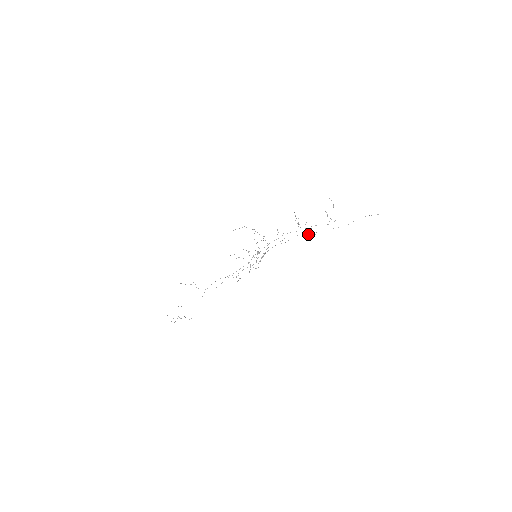
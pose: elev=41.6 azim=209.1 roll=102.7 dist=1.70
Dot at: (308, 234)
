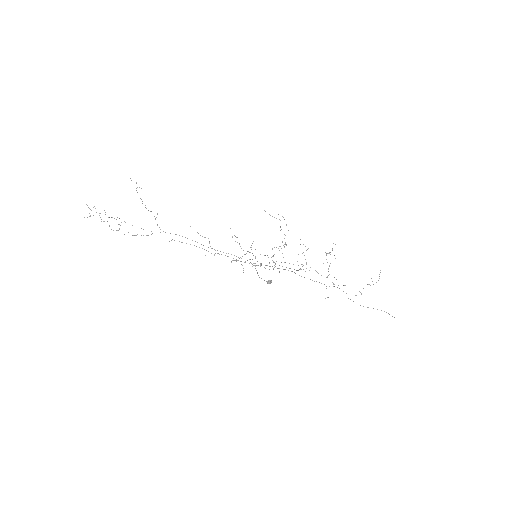
Dot at: occluded
